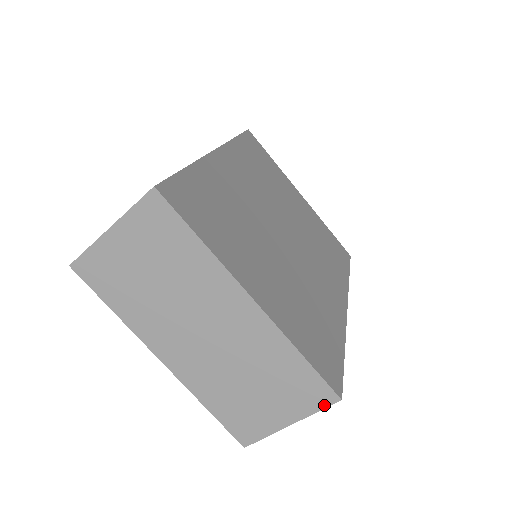
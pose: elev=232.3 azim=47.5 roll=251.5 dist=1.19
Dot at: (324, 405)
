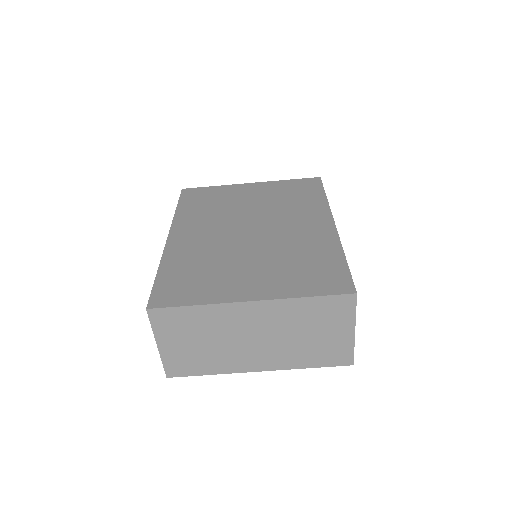
Dot at: (353, 305)
